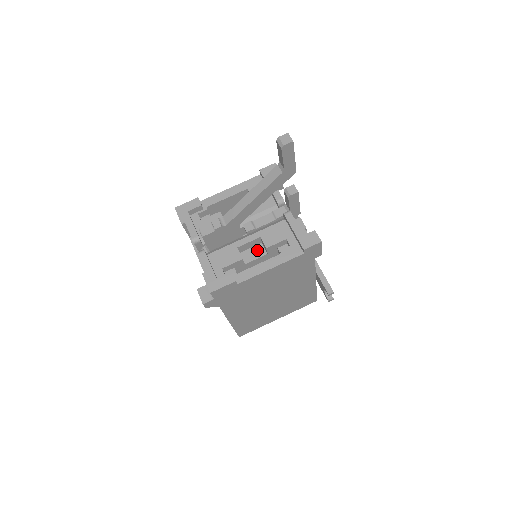
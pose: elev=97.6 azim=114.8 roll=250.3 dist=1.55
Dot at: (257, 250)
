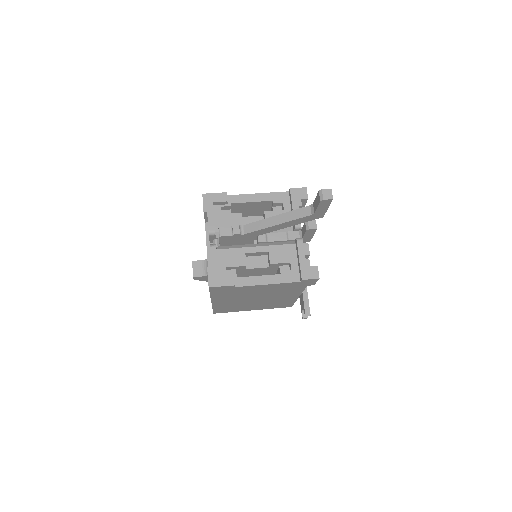
Dot at: (261, 260)
